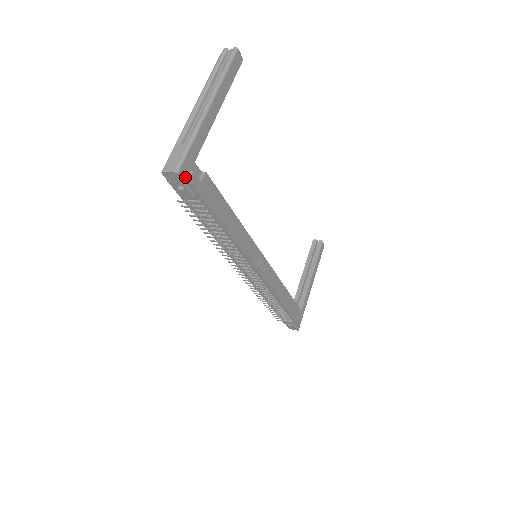
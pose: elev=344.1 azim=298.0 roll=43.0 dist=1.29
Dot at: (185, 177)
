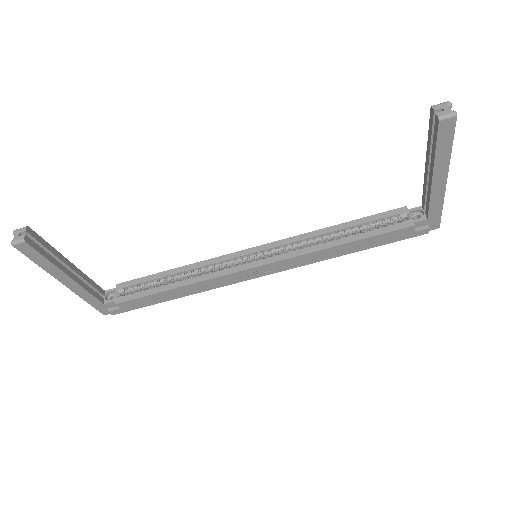
Dot at: occluded
